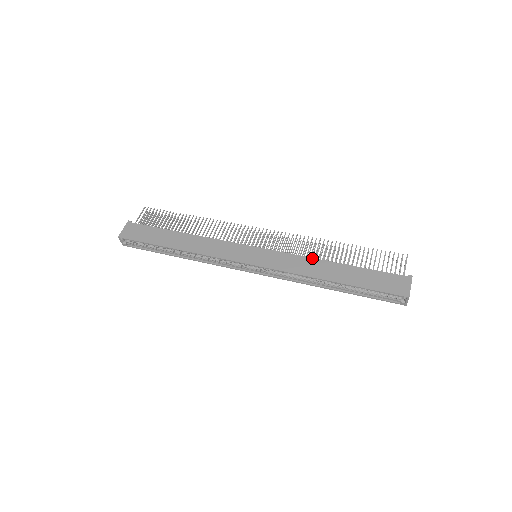
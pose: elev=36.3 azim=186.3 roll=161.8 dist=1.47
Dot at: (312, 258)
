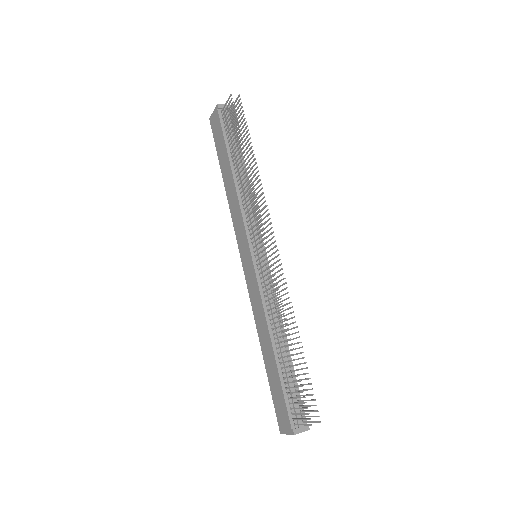
Dot at: (265, 319)
